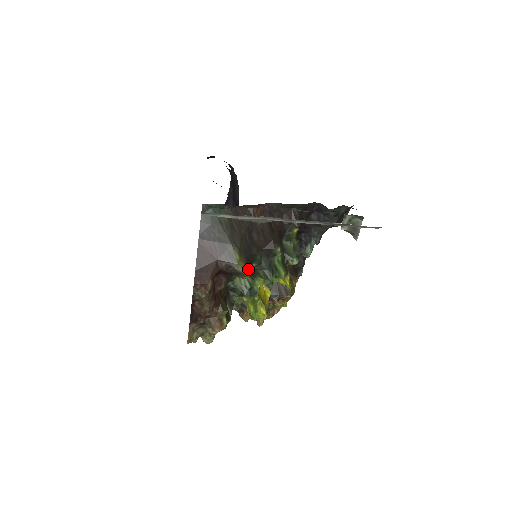
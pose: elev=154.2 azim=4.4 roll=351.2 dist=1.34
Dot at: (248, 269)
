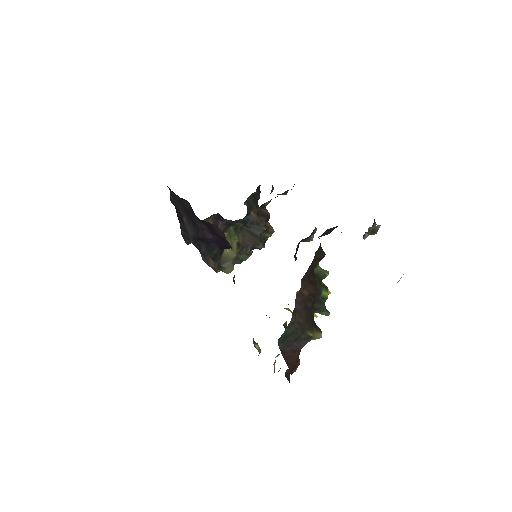
Dot at: (320, 332)
